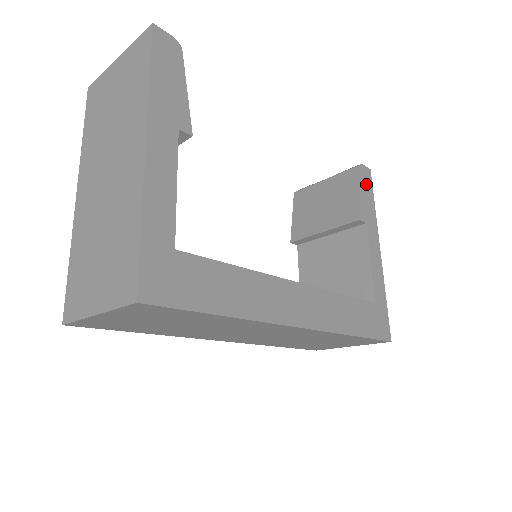
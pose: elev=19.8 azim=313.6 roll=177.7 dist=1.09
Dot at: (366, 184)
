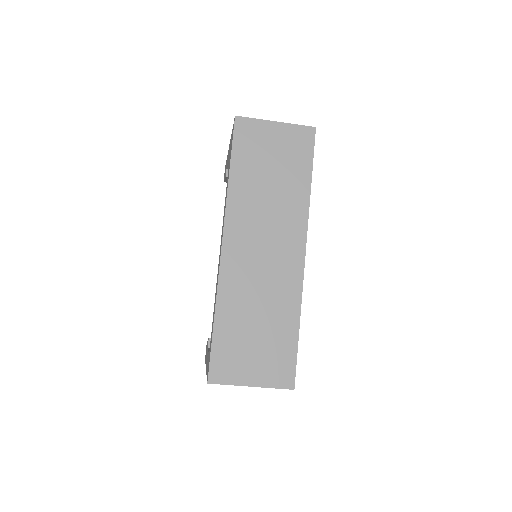
Dot at: occluded
